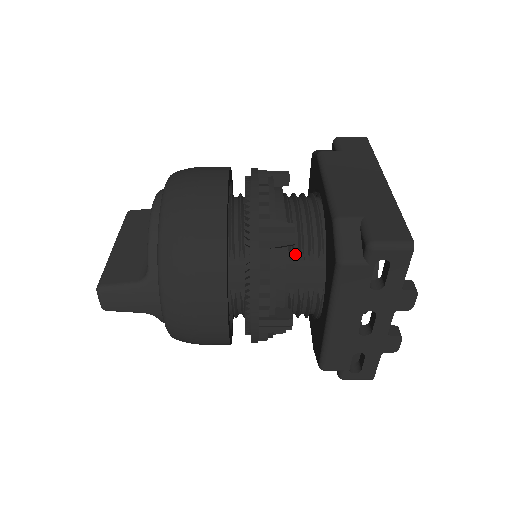
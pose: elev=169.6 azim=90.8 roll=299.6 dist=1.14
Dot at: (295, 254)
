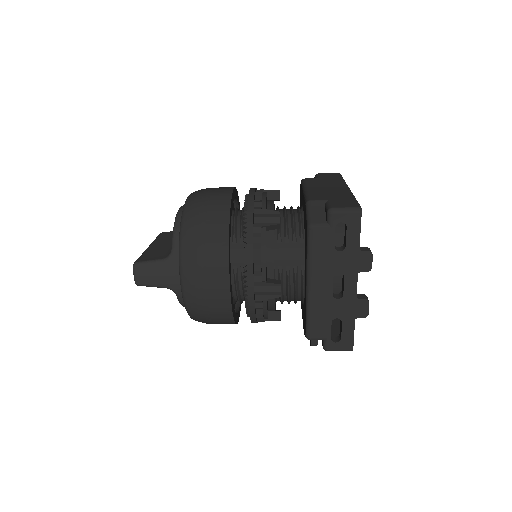
Dot at: (282, 238)
